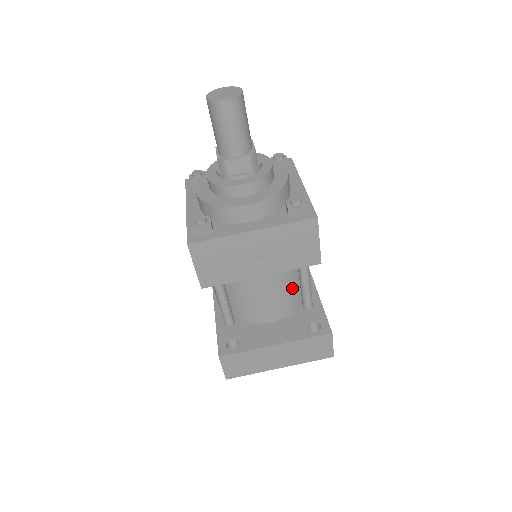
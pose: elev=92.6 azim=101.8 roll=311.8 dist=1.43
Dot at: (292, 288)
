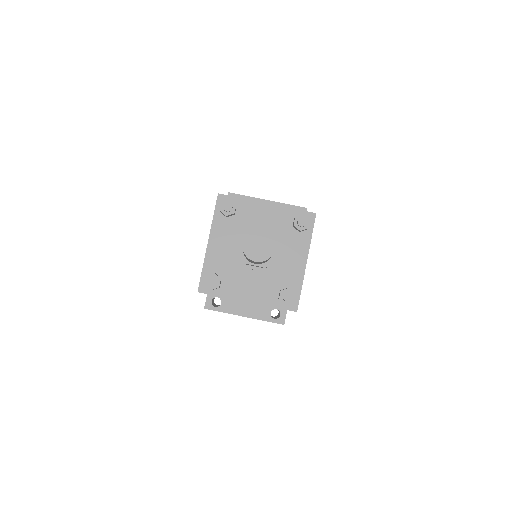
Dot at: occluded
